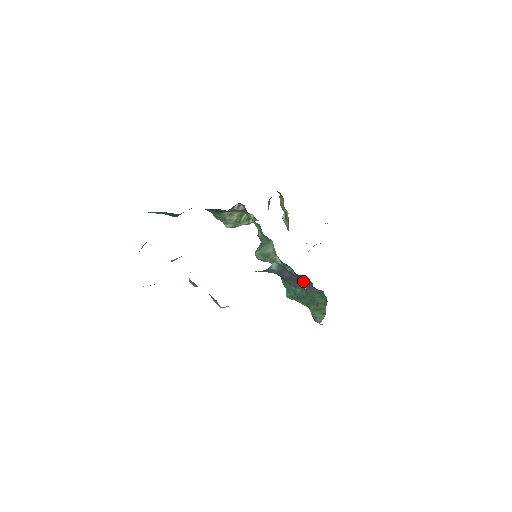
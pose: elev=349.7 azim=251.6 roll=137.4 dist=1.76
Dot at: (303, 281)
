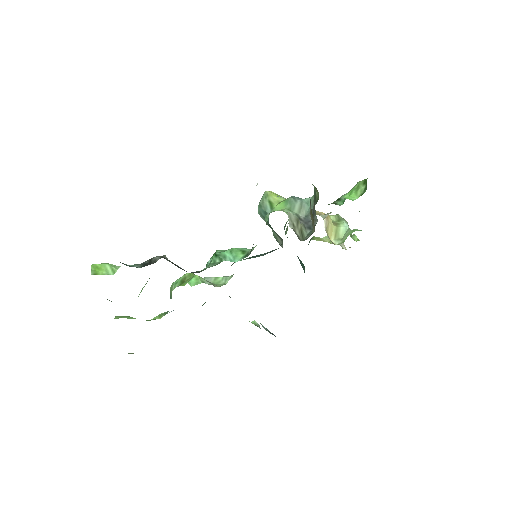
Dot at: occluded
